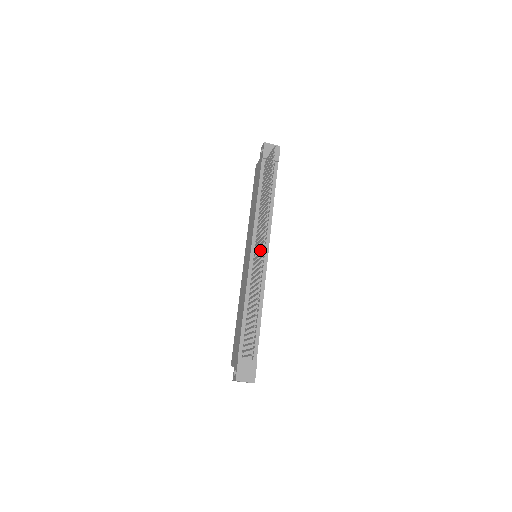
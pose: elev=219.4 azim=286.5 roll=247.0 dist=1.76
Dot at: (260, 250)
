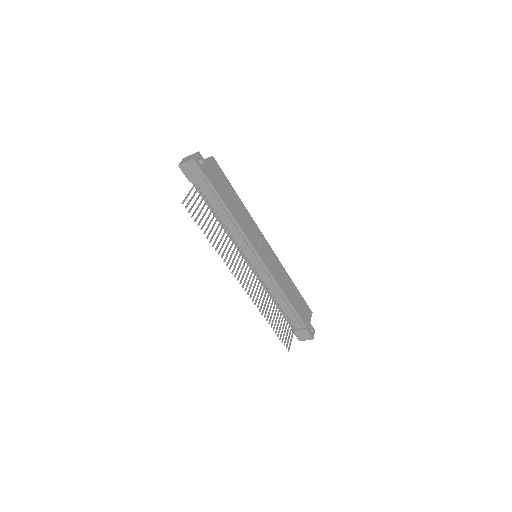
Dot at: (253, 259)
